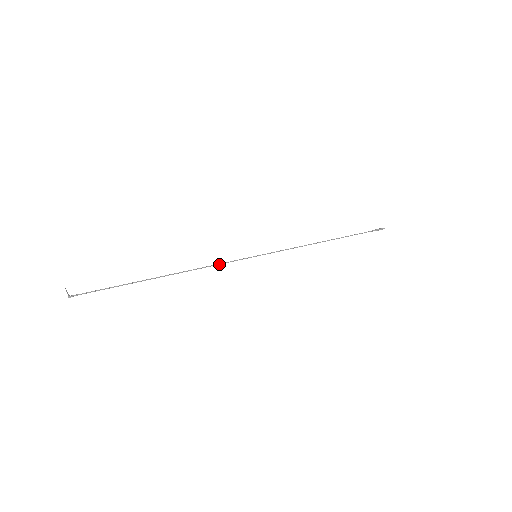
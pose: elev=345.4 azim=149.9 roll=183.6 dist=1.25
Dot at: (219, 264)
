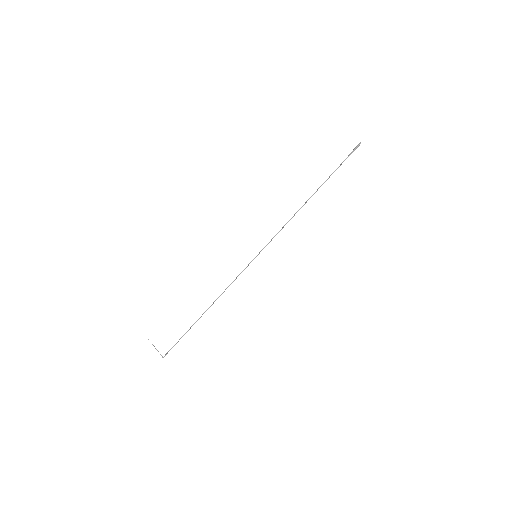
Dot at: occluded
